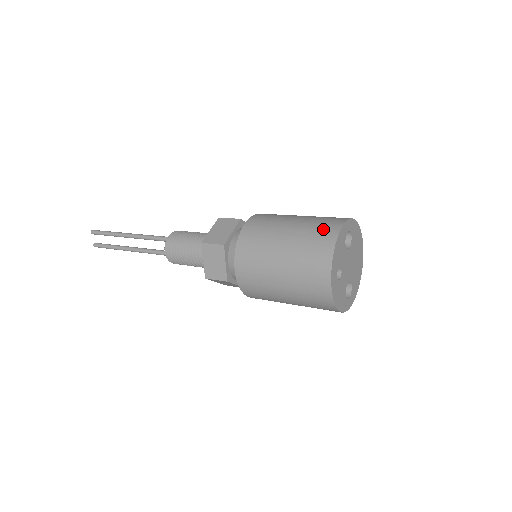
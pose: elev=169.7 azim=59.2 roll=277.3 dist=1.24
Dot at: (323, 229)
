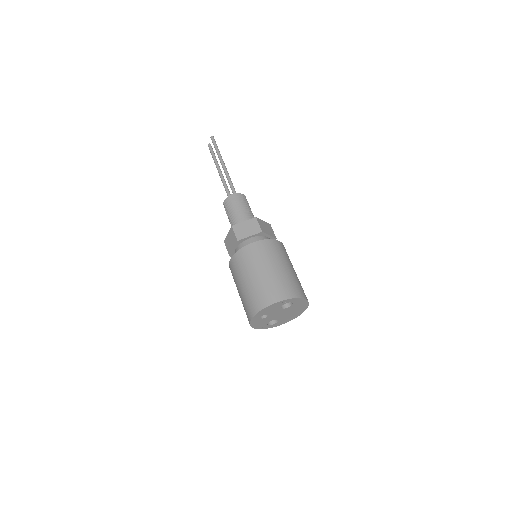
Dot at: (273, 292)
